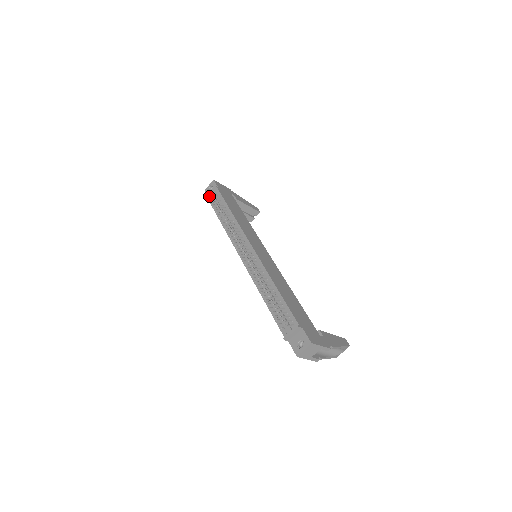
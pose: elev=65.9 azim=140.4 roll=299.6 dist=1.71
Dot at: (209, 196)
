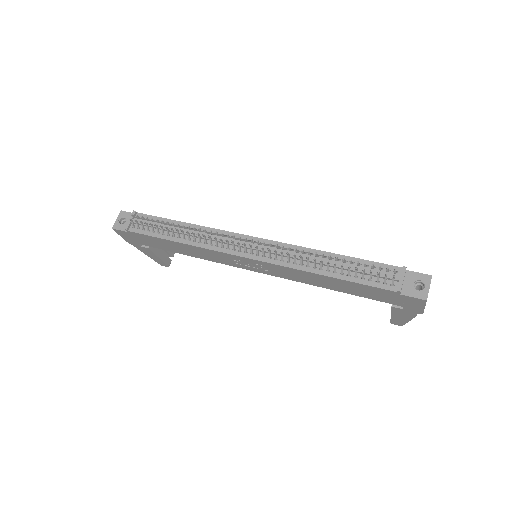
Dot at: (136, 222)
